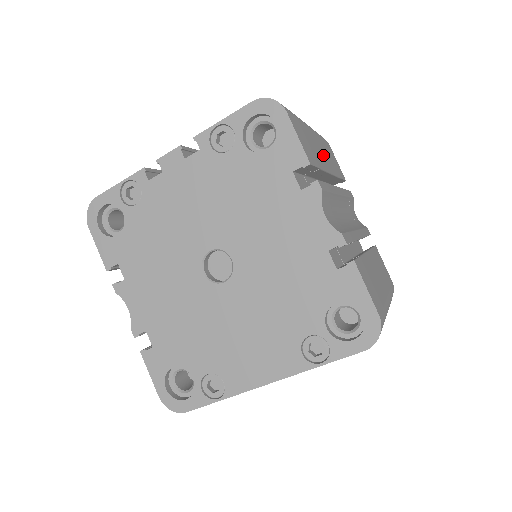
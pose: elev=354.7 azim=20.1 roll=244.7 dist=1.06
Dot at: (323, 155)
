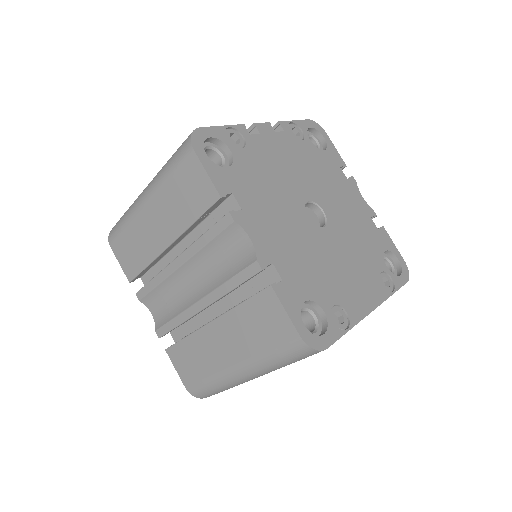
Dot at: occluded
